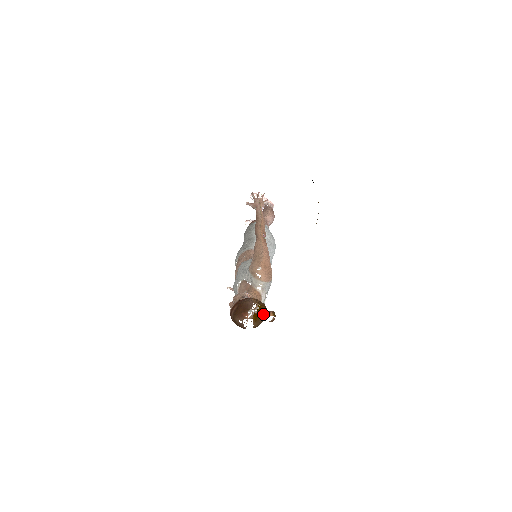
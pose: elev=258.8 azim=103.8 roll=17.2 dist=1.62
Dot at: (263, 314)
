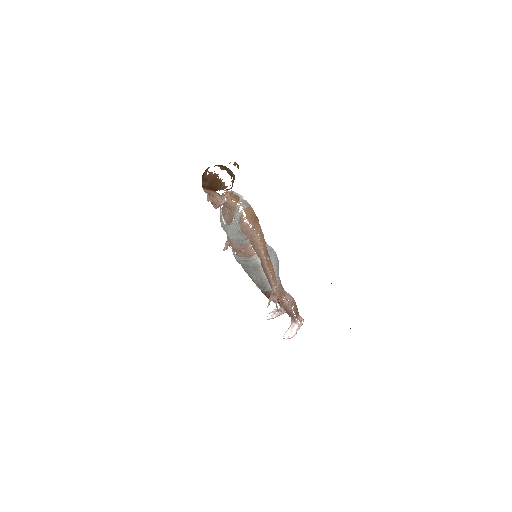
Dot at: (224, 166)
